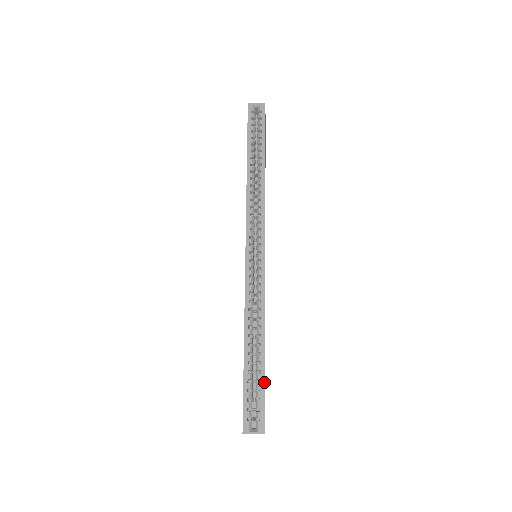
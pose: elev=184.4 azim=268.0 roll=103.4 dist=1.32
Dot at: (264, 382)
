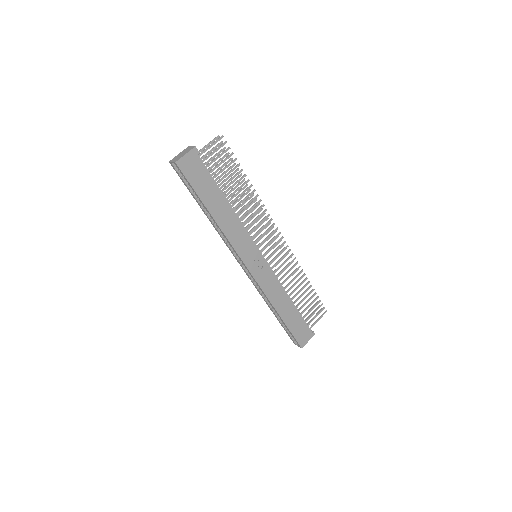
Dot at: (289, 330)
